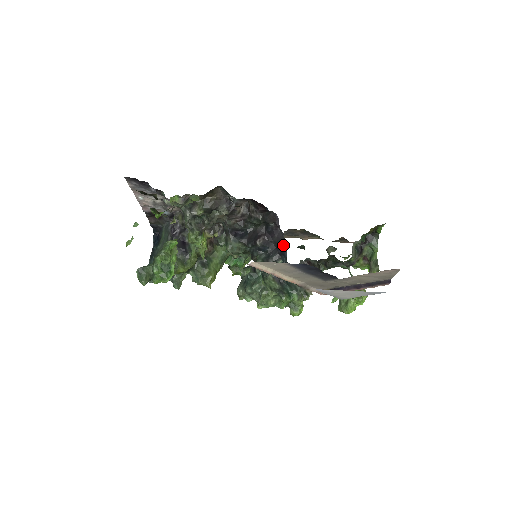
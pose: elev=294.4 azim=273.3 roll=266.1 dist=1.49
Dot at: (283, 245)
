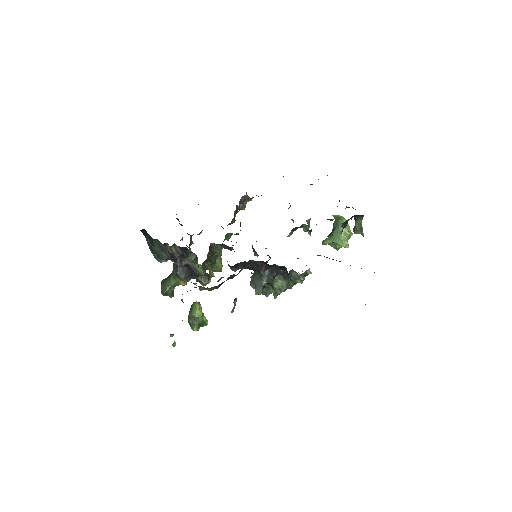
Dot at: (283, 268)
